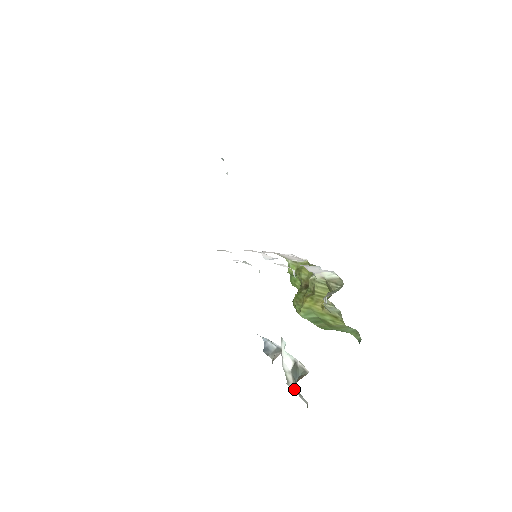
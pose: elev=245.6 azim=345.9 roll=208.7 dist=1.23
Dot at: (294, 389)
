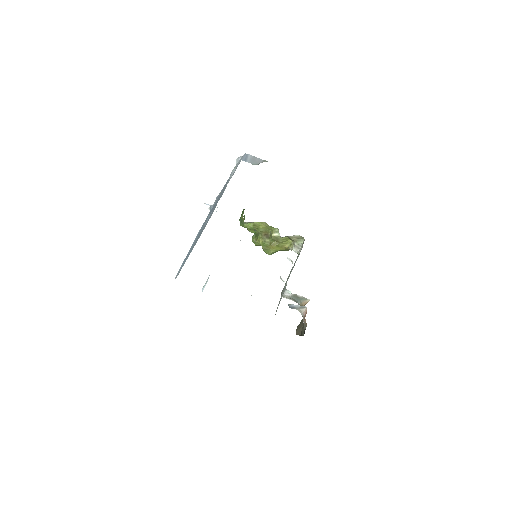
Dot at: (289, 299)
